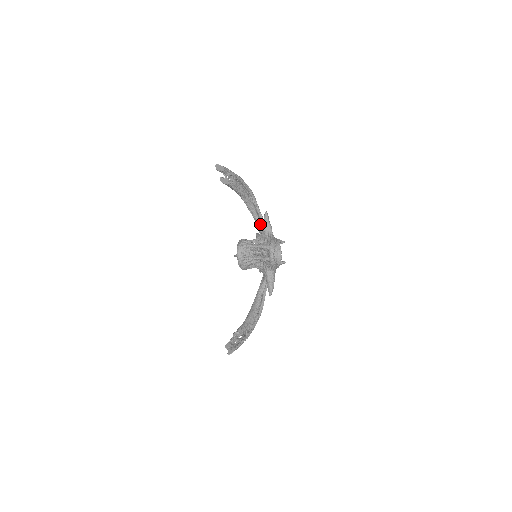
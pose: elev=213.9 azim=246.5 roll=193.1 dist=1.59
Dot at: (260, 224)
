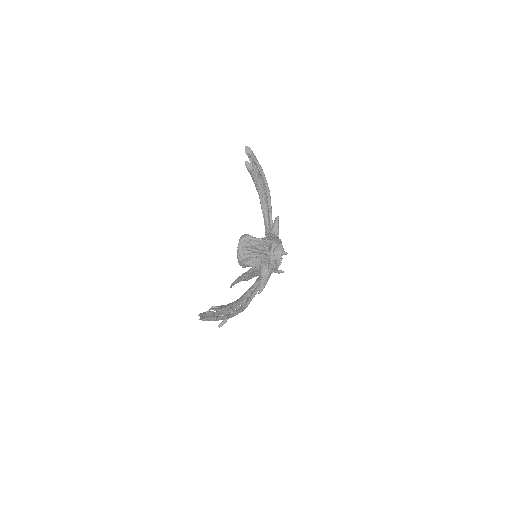
Dot at: (269, 227)
